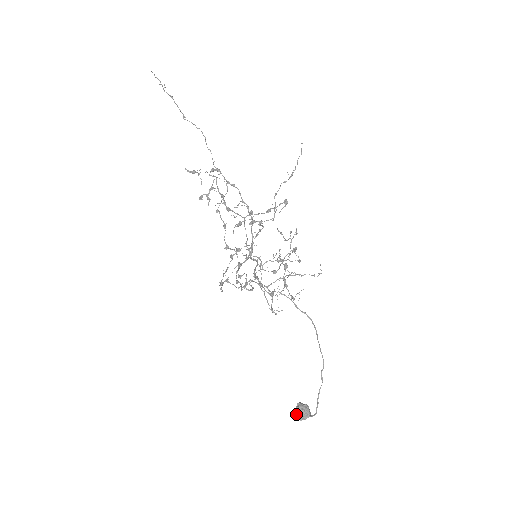
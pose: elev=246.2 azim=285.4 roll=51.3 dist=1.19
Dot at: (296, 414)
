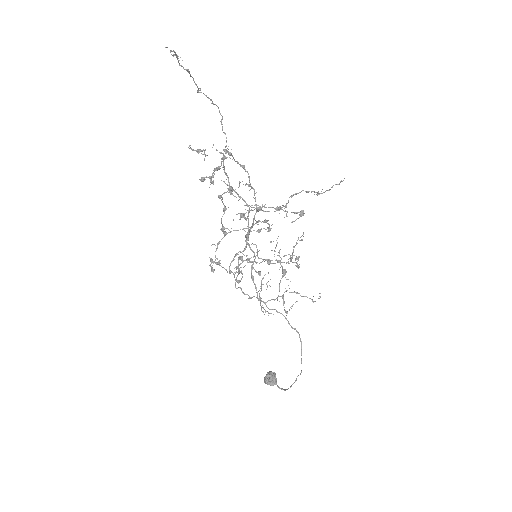
Dot at: (266, 383)
